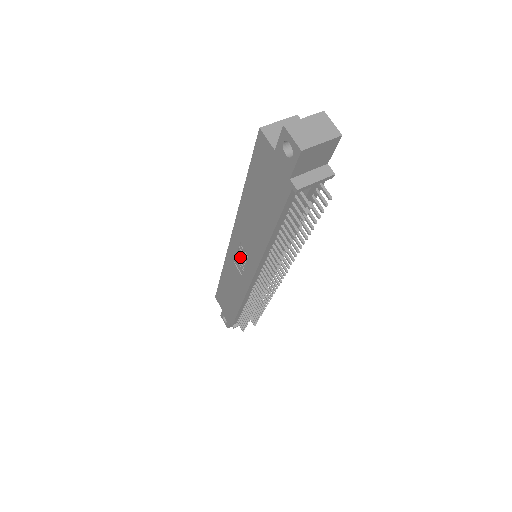
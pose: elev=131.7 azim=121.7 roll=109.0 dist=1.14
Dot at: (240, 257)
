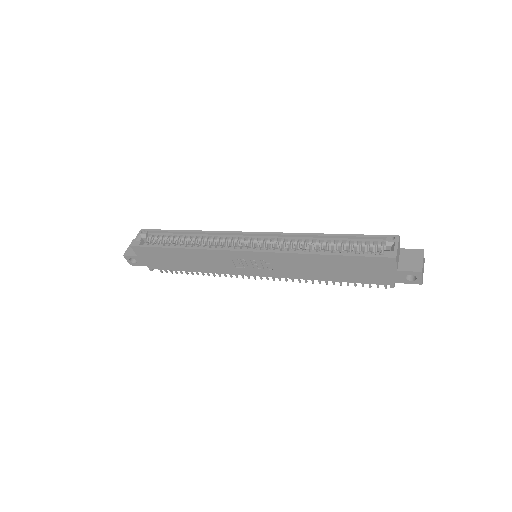
Dot at: (252, 263)
